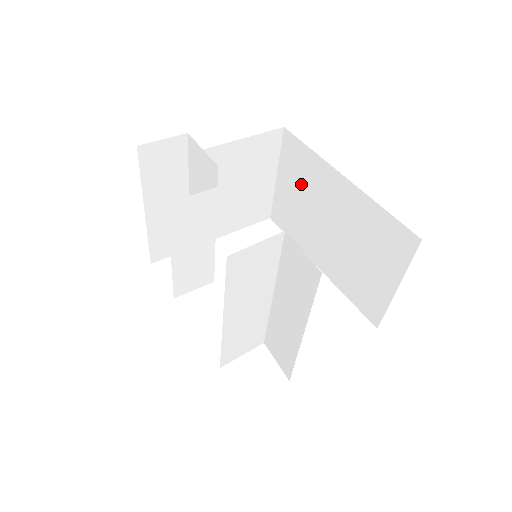
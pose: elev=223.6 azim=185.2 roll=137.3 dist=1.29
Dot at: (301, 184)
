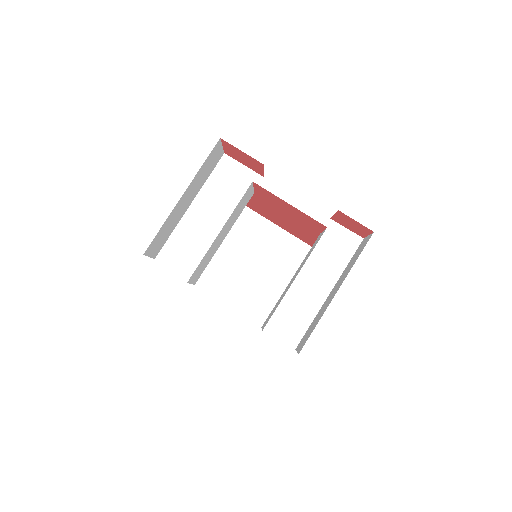
Dot at: (231, 234)
